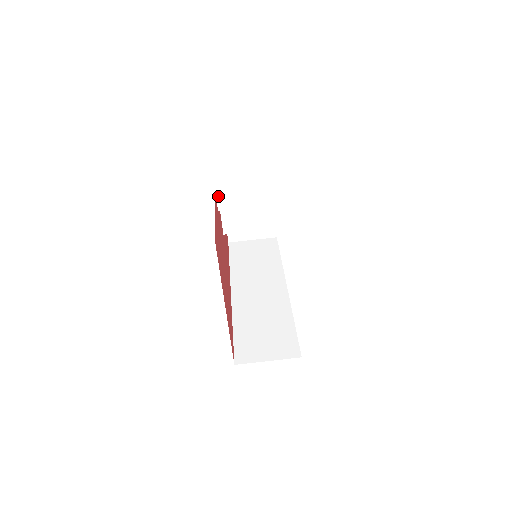
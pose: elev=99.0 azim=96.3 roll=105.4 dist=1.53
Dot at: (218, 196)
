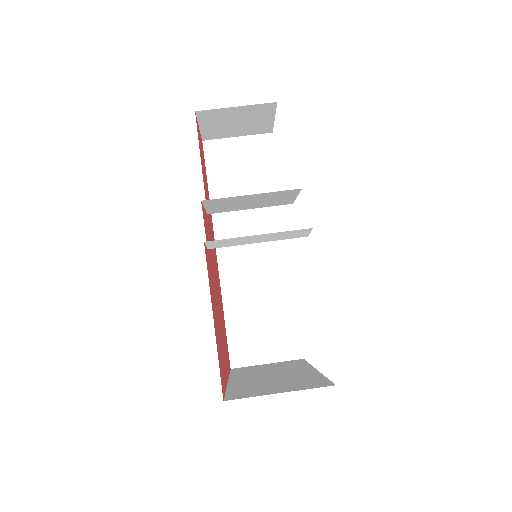
Dot at: (208, 243)
